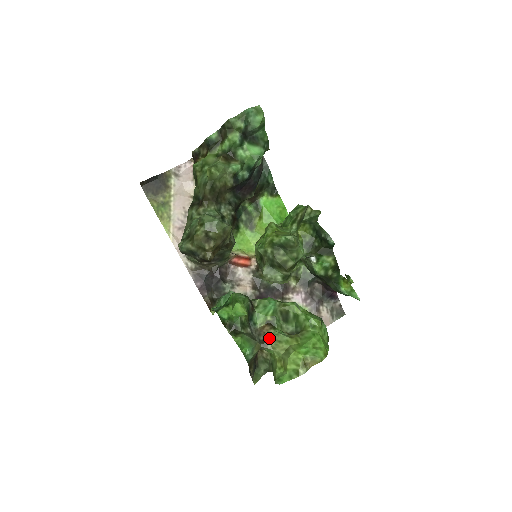
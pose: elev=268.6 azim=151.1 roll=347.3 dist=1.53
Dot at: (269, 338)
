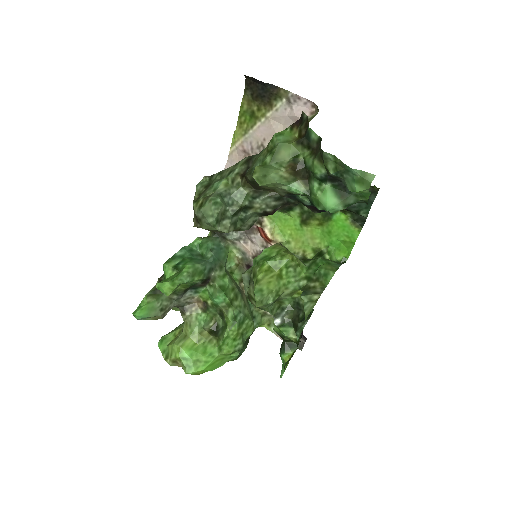
Dot at: (190, 313)
